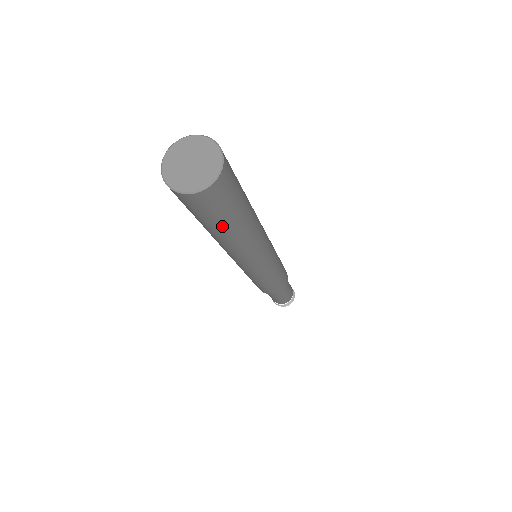
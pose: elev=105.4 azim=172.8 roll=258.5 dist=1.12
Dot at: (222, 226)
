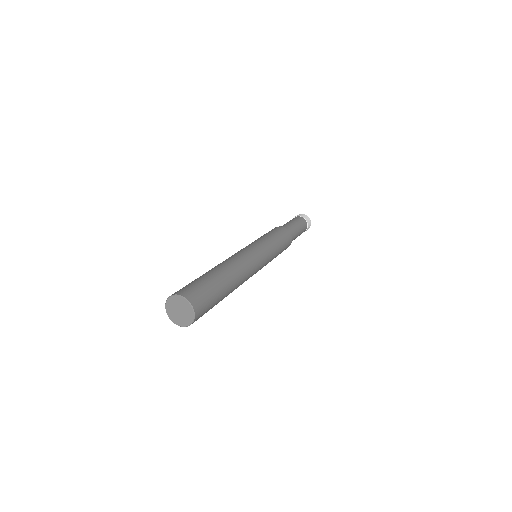
Dot at: occluded
